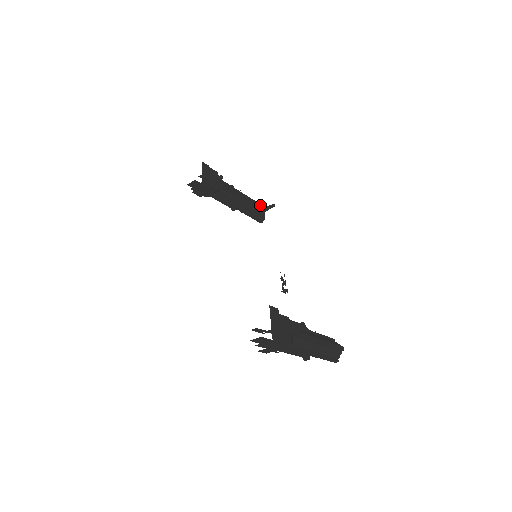
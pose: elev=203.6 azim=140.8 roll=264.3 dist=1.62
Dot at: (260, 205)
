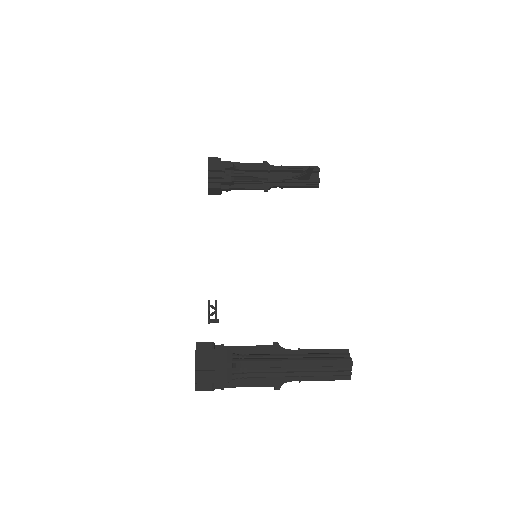
Dot at: (306, 169)
